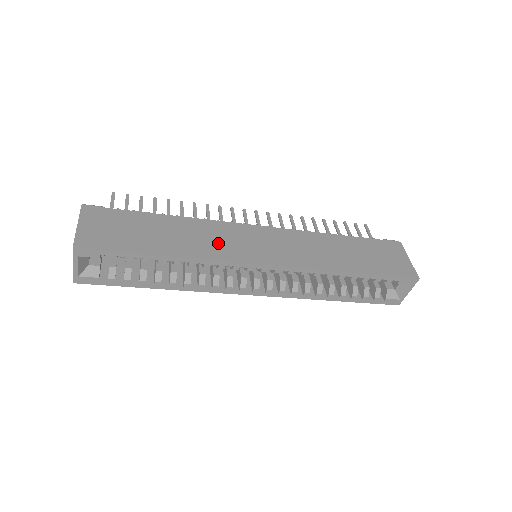
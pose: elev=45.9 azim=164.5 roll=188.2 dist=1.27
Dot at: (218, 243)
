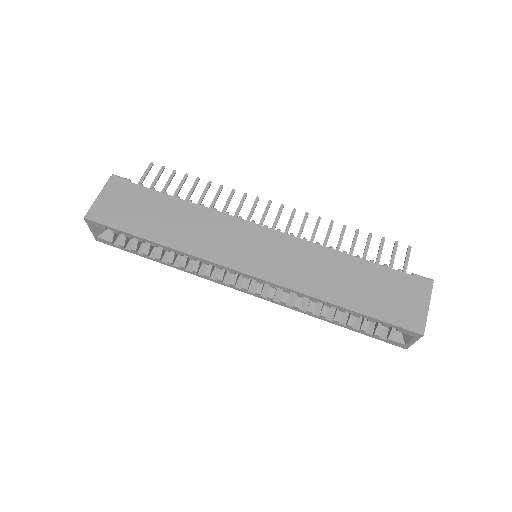
Dot at: (211, 239)
